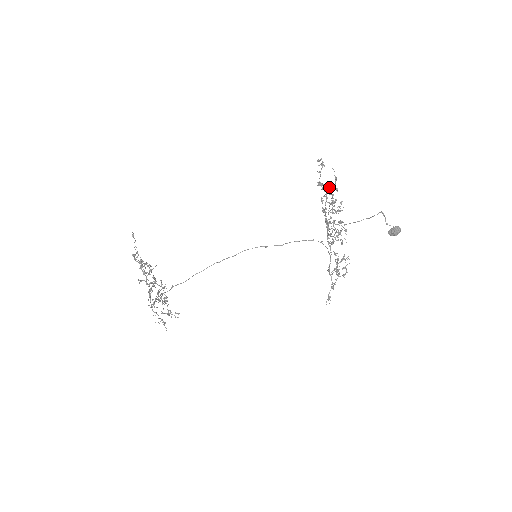
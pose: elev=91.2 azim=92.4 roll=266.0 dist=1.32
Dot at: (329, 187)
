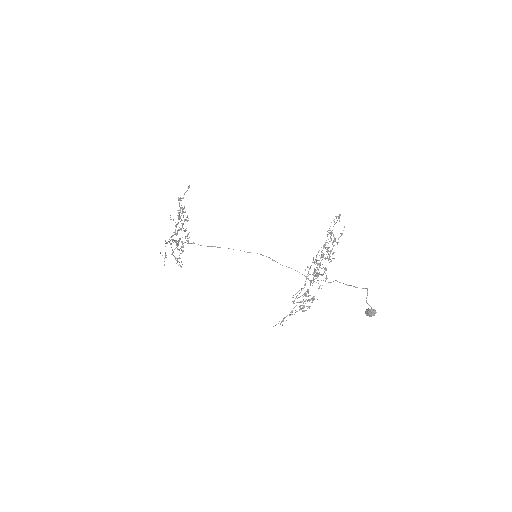
Dot at: occluded
